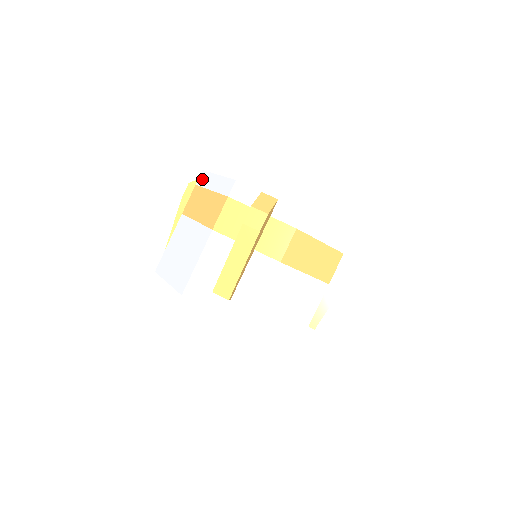
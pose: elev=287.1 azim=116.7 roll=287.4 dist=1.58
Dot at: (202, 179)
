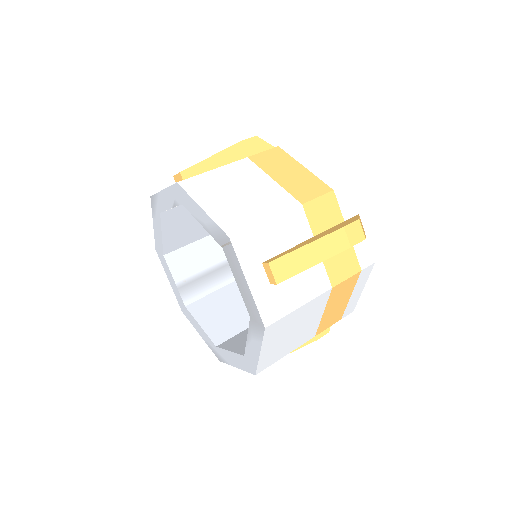
Dot at: (292, 148)
